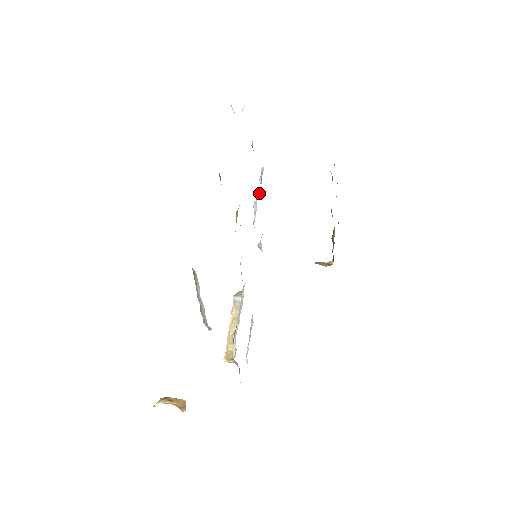
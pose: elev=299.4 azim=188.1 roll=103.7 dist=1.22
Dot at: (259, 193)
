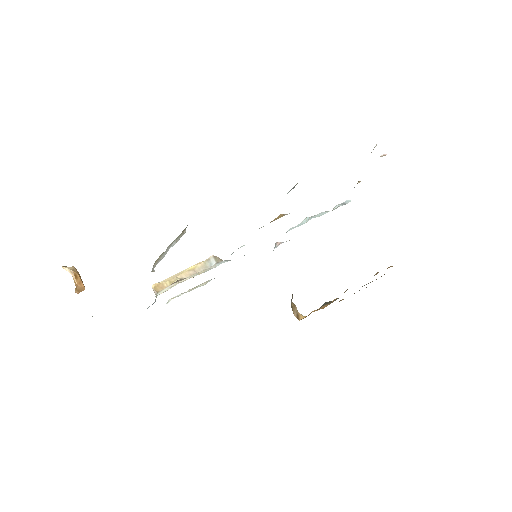
Dot at: occluded
